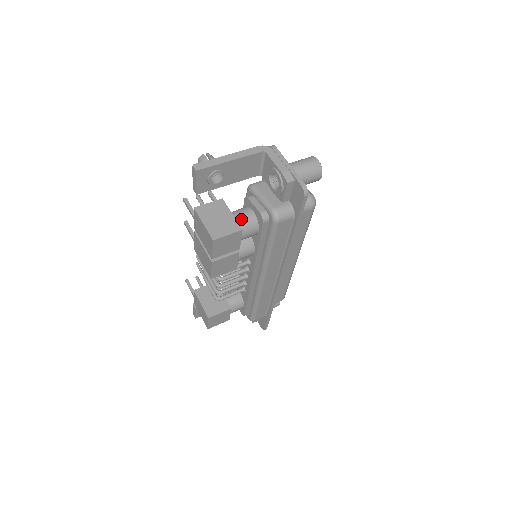
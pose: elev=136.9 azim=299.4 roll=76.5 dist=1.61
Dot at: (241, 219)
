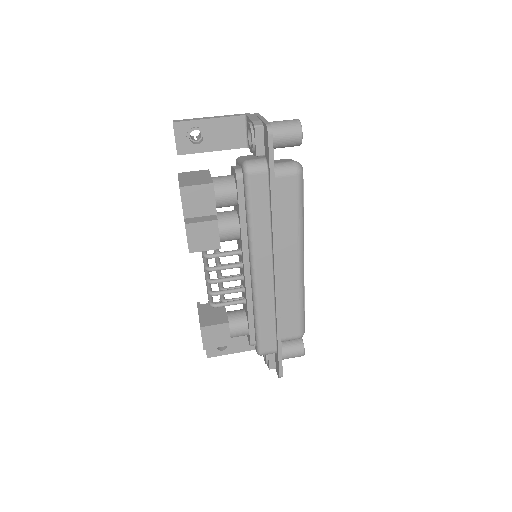
Dot at: (218, 179)
